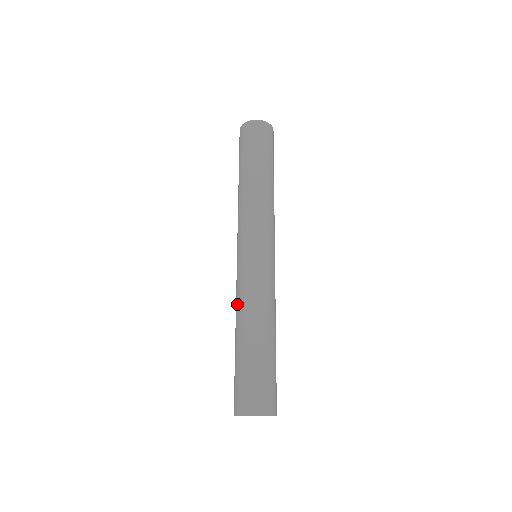
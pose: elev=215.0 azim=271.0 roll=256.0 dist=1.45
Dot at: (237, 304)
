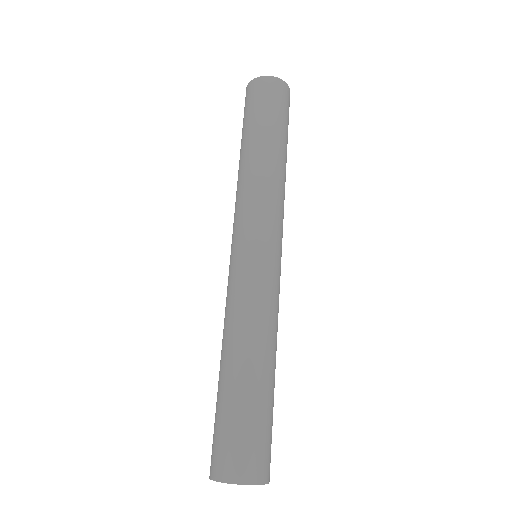
Dot at: (224, 321)
